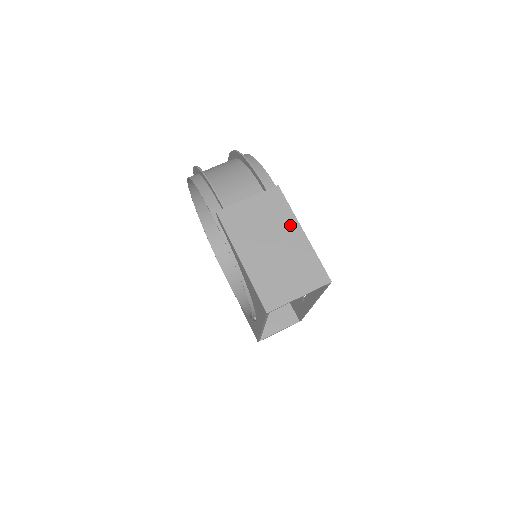
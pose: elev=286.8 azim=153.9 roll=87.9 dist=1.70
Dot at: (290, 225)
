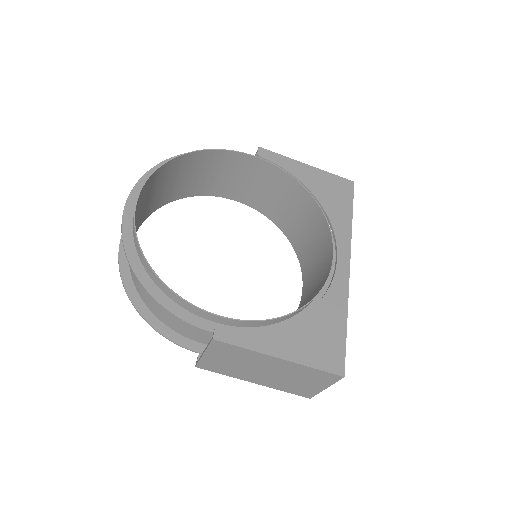
Dot at: (262, 358)
